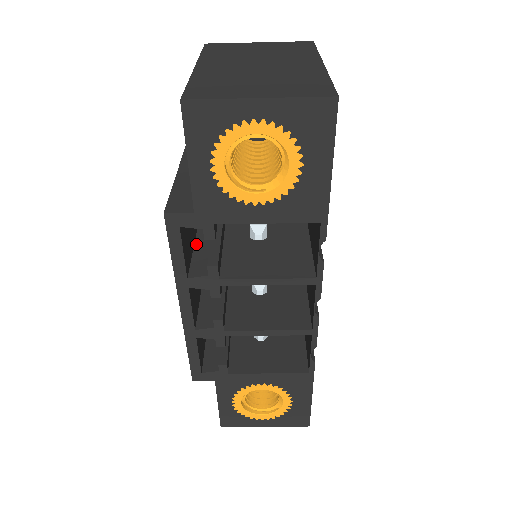
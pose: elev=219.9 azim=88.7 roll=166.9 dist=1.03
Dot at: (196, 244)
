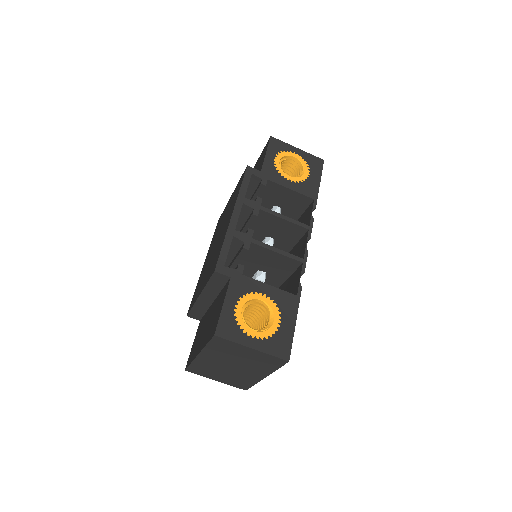
Dot at: occluded
